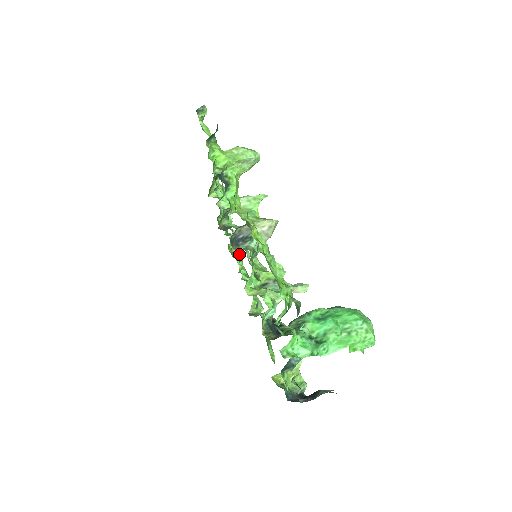
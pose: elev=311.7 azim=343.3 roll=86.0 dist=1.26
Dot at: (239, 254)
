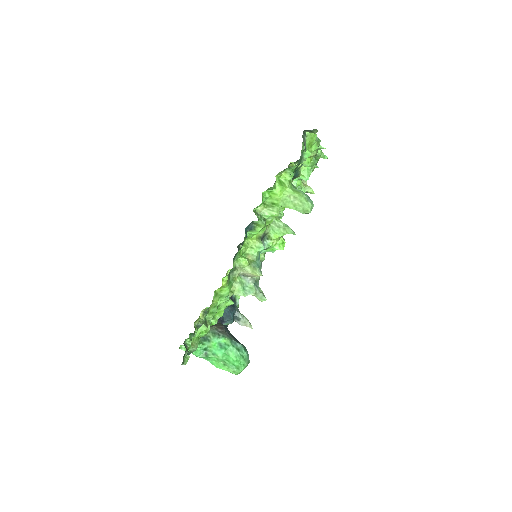
Dot at: occluded
